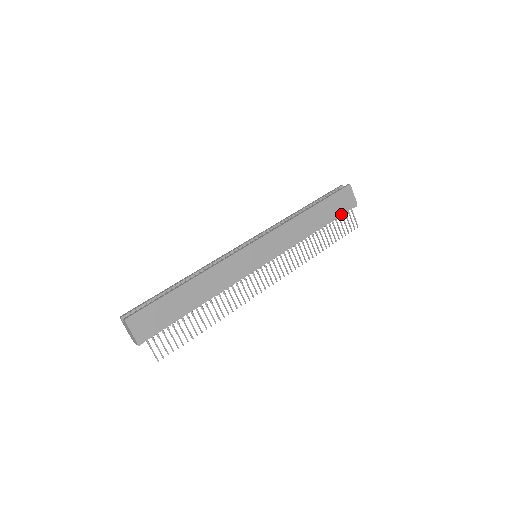
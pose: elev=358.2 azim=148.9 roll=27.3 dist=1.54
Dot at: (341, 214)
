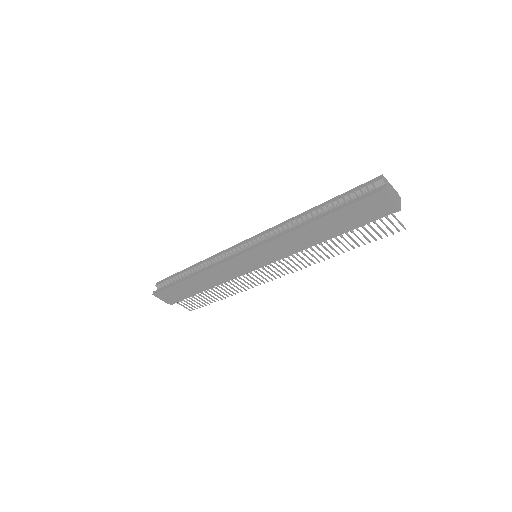
Dot at: (369, 221)
